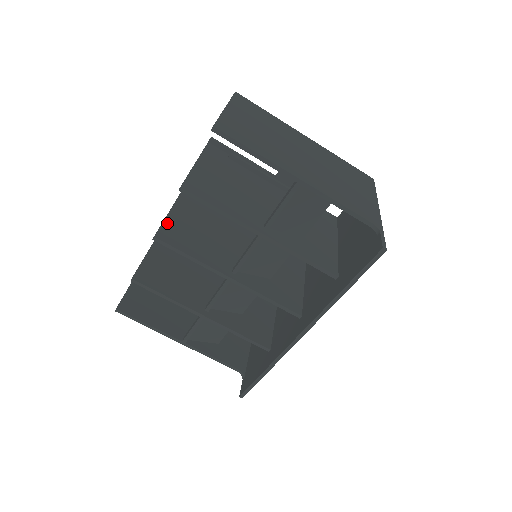
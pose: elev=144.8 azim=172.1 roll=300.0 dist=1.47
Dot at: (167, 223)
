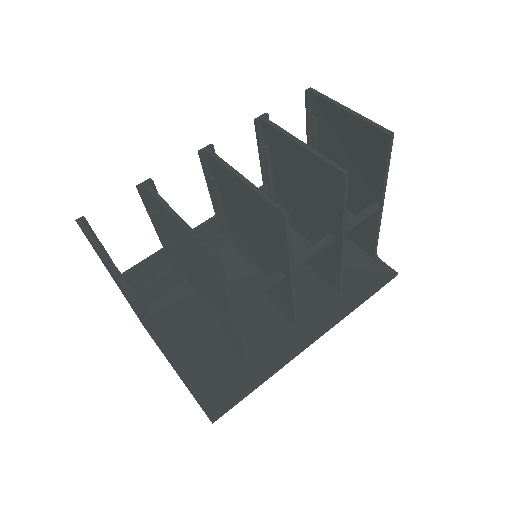
Dot at: (265, 197)
